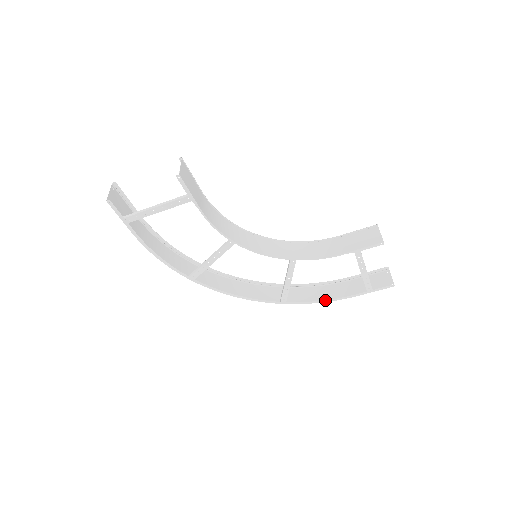
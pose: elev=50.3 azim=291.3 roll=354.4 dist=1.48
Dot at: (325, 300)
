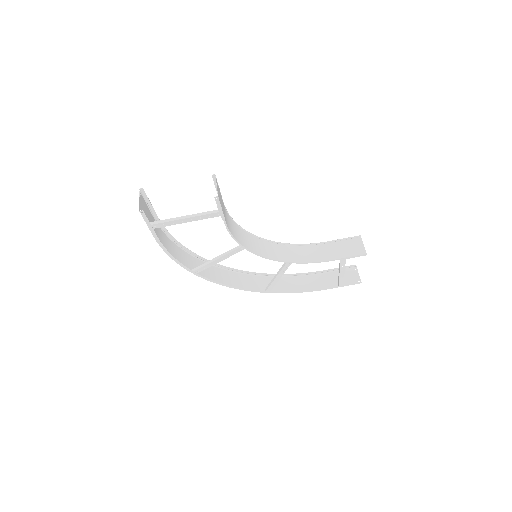
Dot at: (303, 291)
